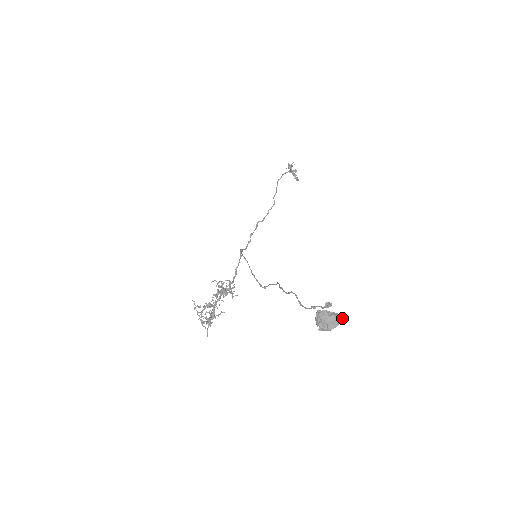
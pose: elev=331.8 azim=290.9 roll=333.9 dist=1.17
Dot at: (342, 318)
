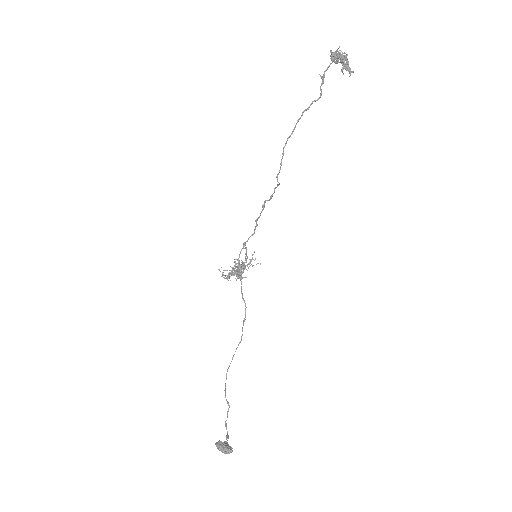
Dot at: (232, 451)
